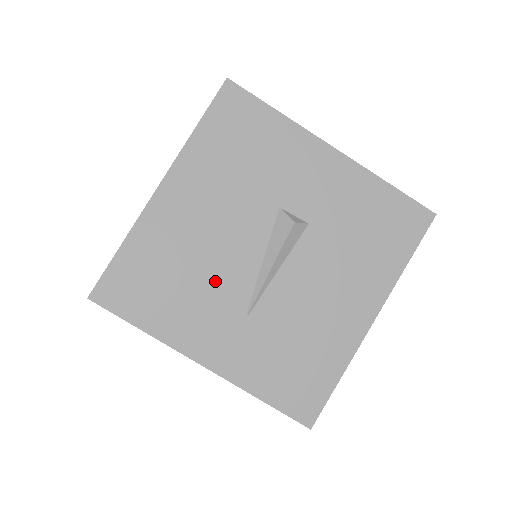
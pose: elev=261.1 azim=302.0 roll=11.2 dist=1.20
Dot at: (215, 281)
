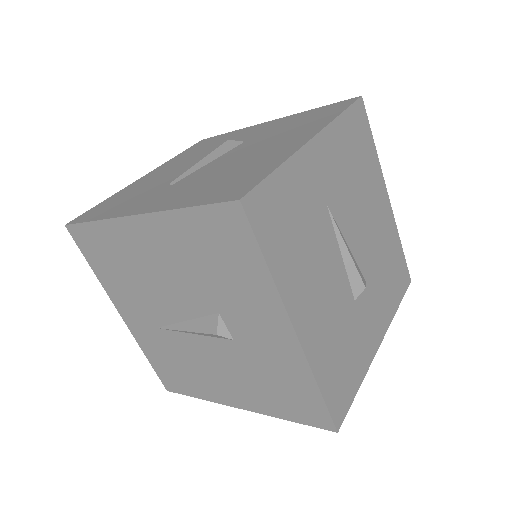
Dot at: (148, 297)
